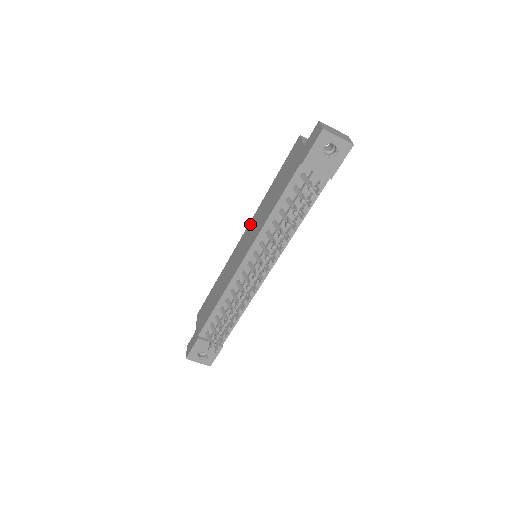
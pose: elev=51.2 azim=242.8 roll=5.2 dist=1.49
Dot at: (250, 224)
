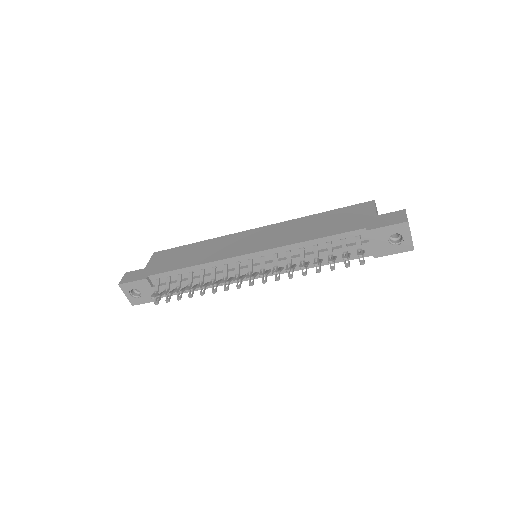
Dot at: (272, 227)
